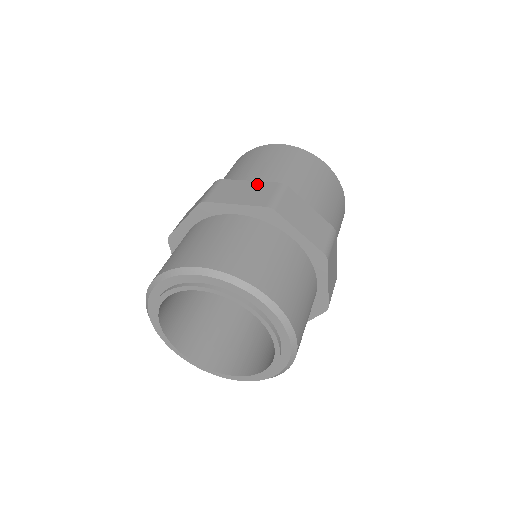
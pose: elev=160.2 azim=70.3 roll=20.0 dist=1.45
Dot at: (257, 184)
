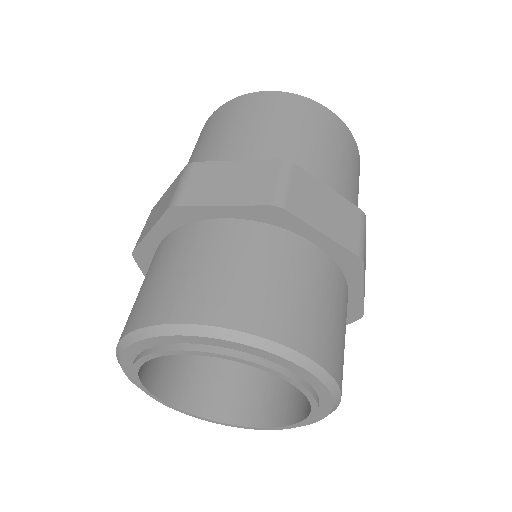
Dot at: (248, 165)
